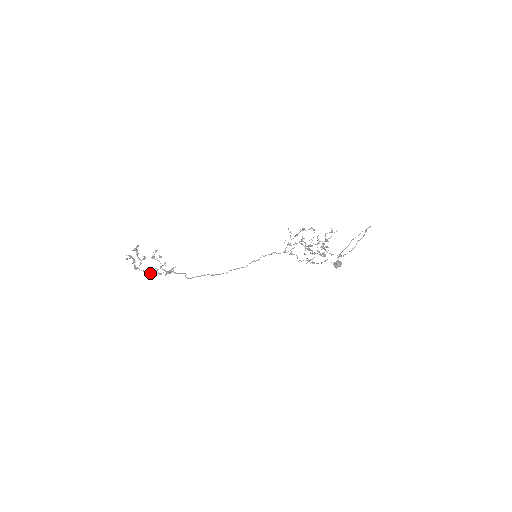
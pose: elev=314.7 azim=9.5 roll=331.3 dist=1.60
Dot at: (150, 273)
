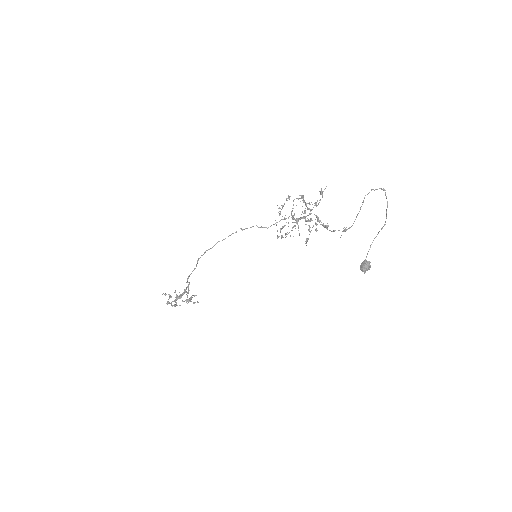
Dot at: (175, 304)
